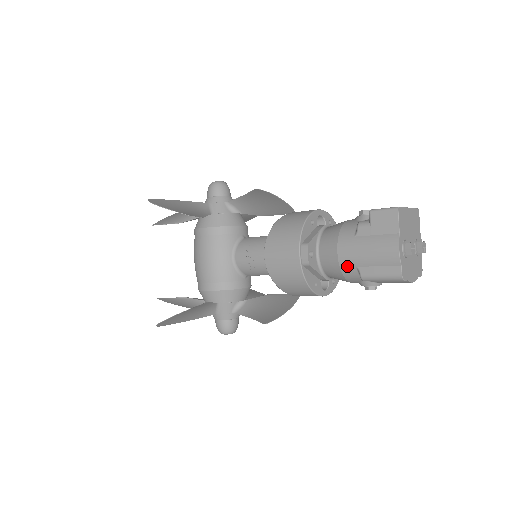
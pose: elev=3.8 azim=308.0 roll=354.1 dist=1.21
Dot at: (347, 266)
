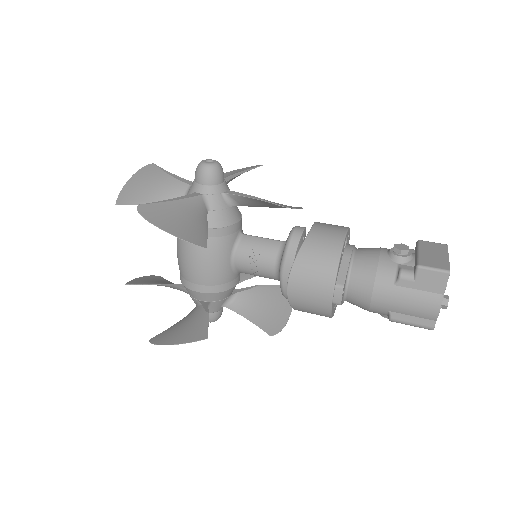
Dot at: (378, 308)
